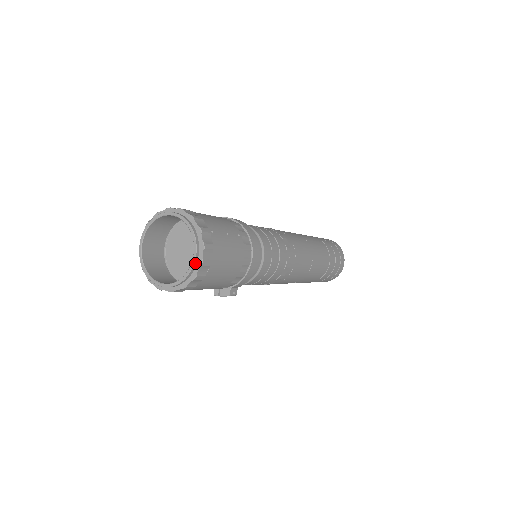
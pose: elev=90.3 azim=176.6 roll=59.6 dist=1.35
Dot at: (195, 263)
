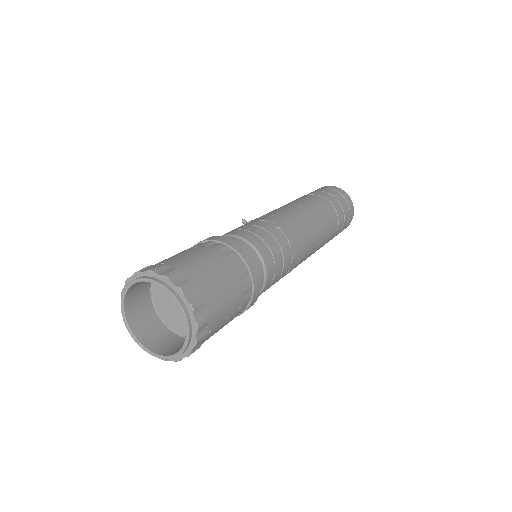
Dot at: (171, 358)
